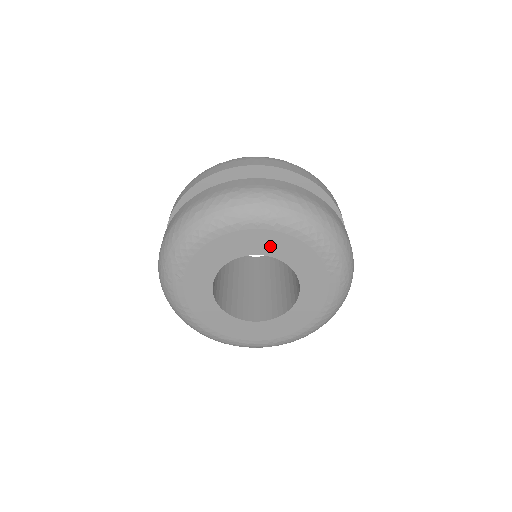
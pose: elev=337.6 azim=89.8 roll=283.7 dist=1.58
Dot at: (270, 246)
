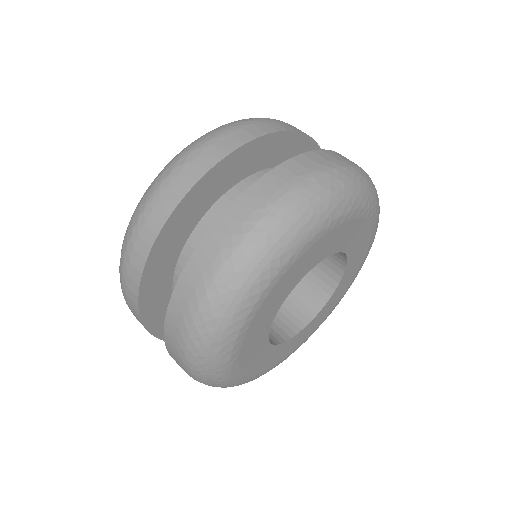
Dot at: (324, 250)
